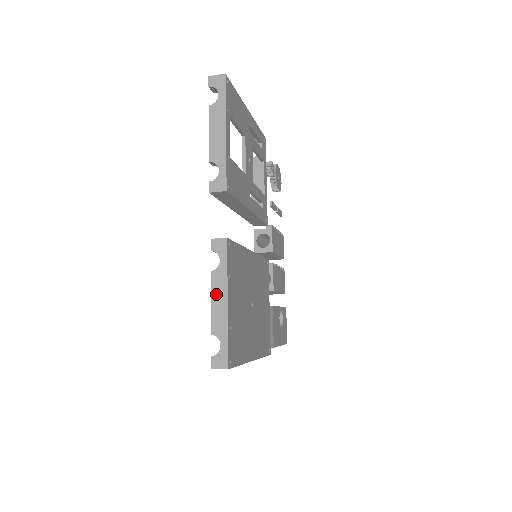
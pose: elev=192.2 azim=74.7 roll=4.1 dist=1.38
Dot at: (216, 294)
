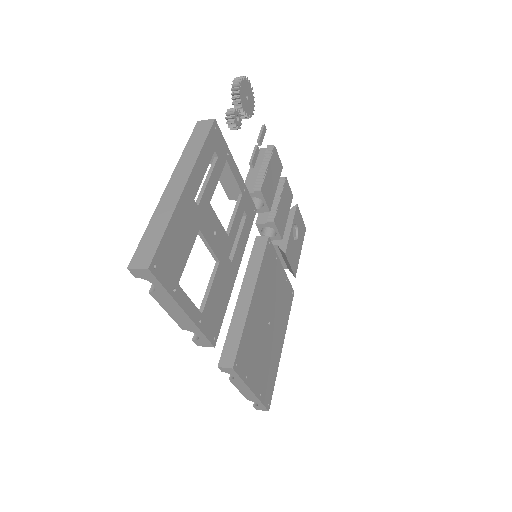
Dot at: (240, 388)
